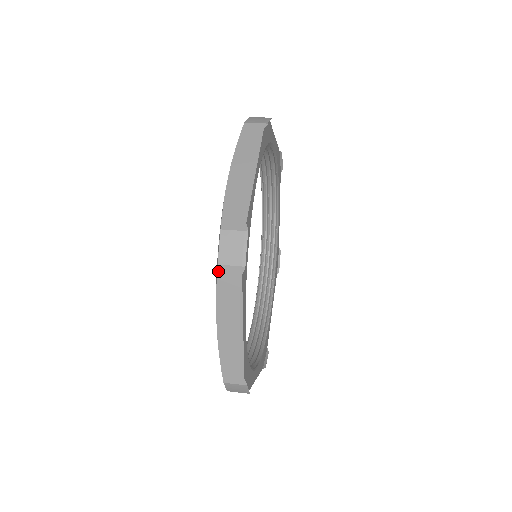
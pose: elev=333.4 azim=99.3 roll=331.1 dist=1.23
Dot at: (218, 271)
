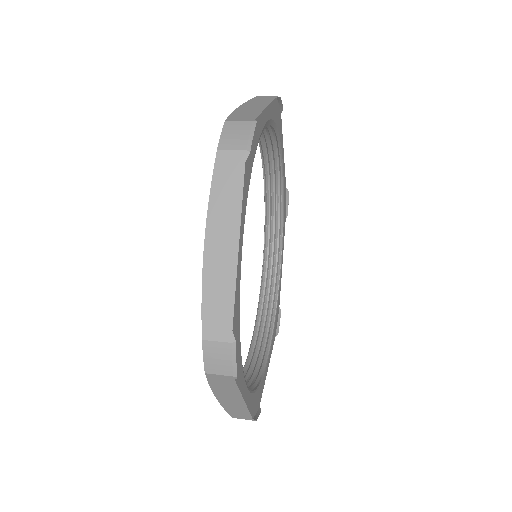
Dot at: (207, 376)
